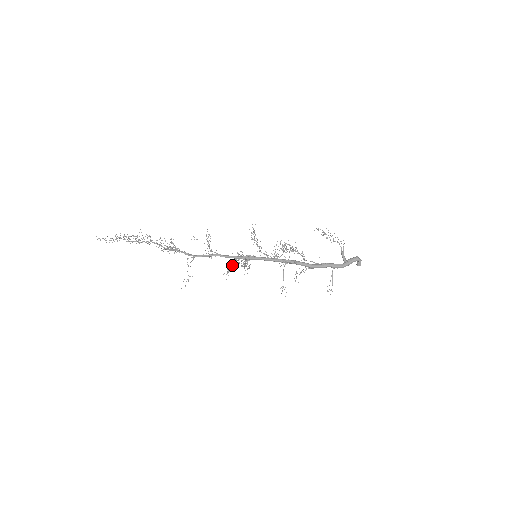
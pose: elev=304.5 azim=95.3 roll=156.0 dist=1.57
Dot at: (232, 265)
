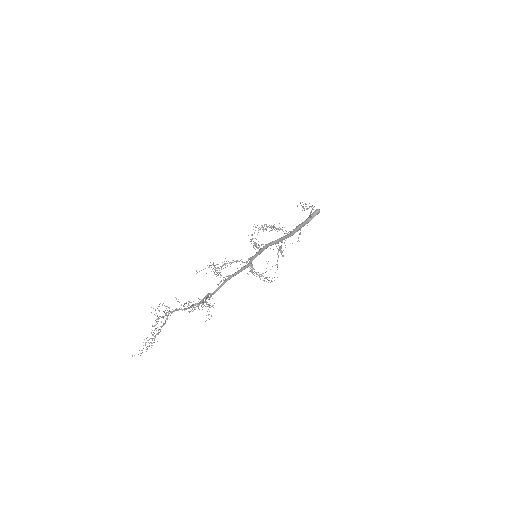
Dot at: occluded
